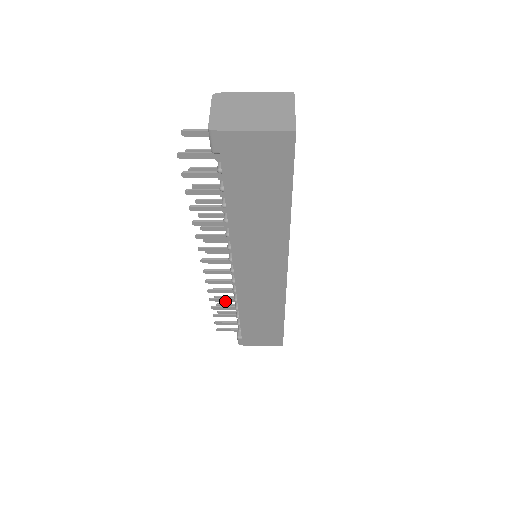
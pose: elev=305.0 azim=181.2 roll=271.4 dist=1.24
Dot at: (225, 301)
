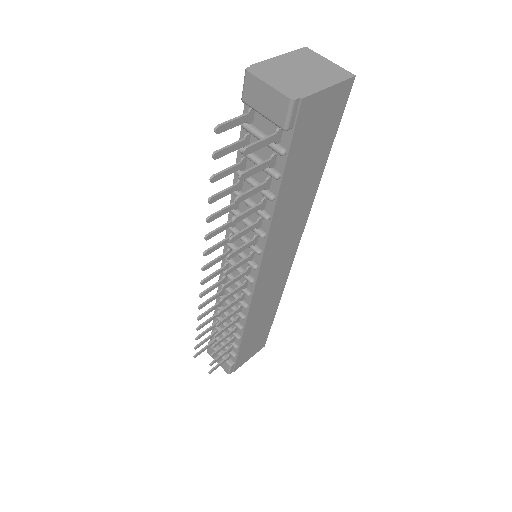
Dot at: occluded
